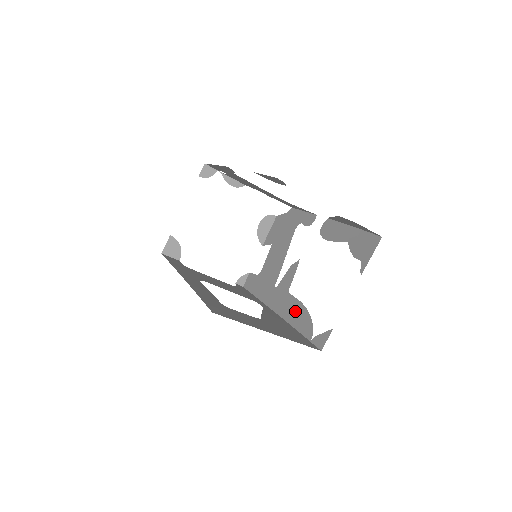
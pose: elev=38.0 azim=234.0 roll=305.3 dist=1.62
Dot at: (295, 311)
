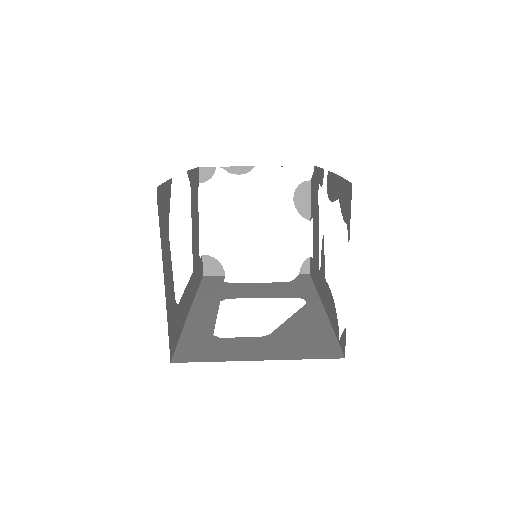
Dot at: (329, 303)
